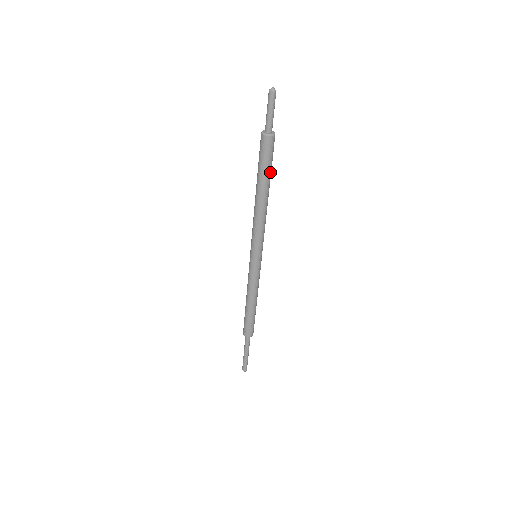
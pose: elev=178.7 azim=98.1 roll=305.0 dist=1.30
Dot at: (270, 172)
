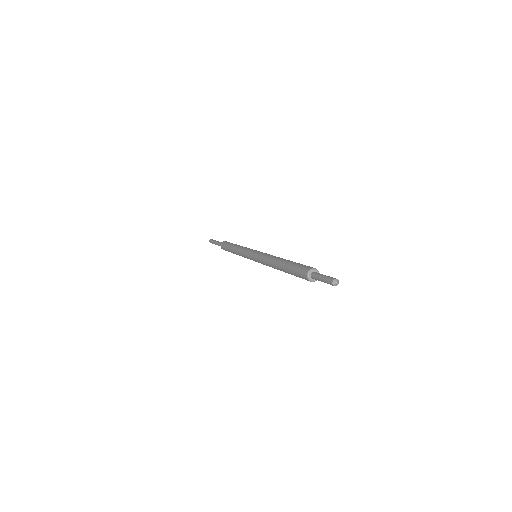
Dot at: occluded
